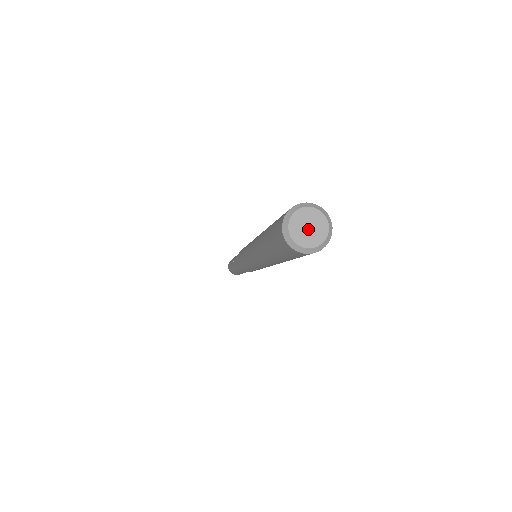
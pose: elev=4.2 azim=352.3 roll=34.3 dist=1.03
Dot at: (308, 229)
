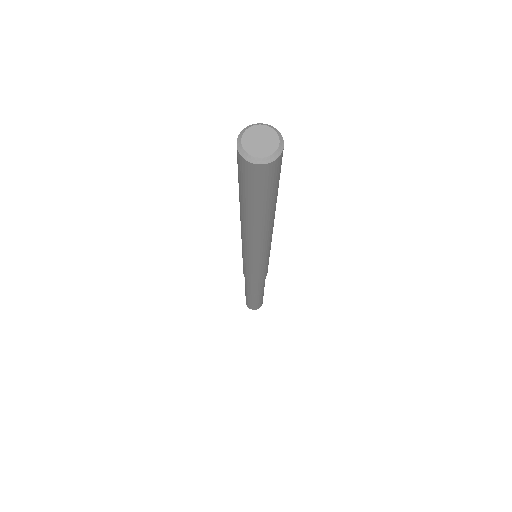
Dot at: (259, 142)
